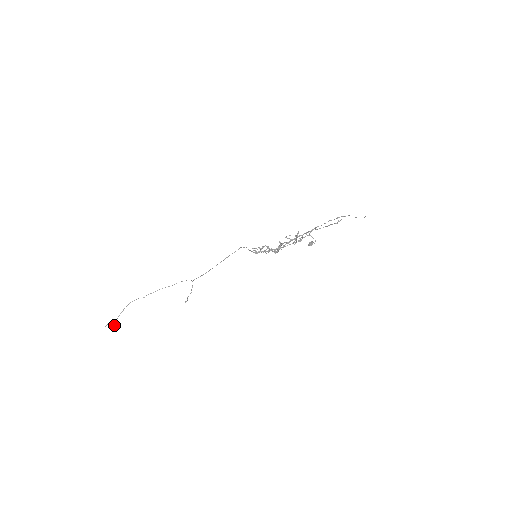
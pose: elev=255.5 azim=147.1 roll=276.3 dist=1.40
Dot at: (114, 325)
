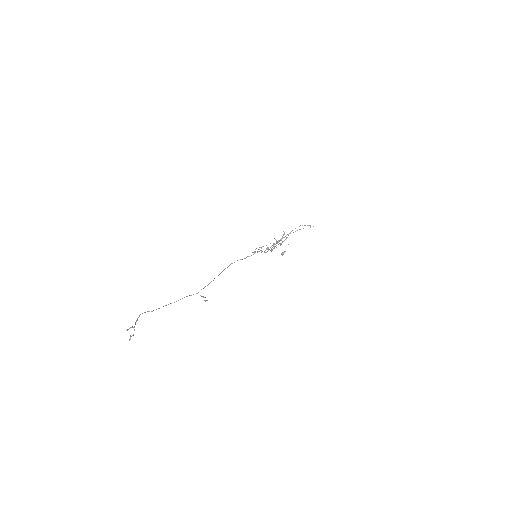
Dot at: (130, 335)
